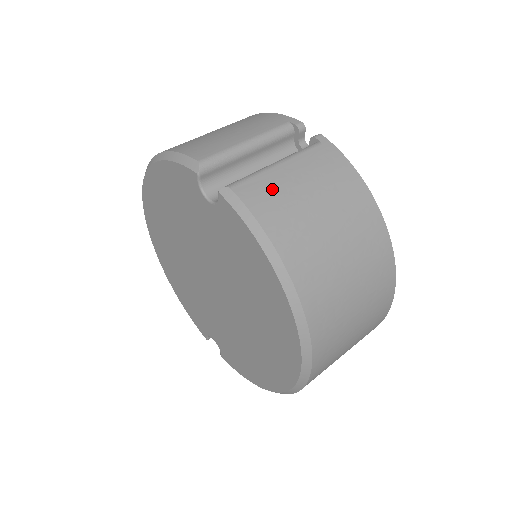
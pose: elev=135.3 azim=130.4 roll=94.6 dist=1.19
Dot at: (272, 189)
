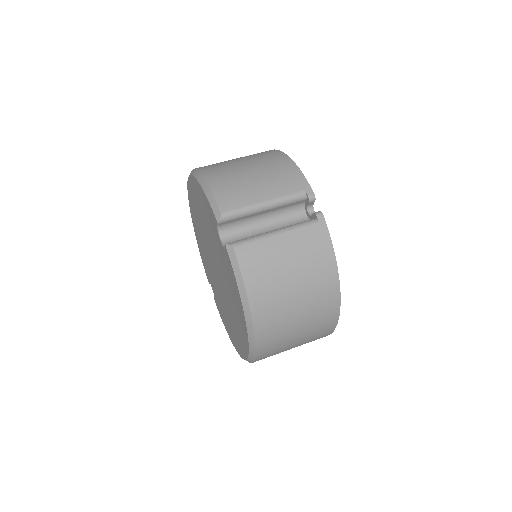
Dot at: (263, 256)
